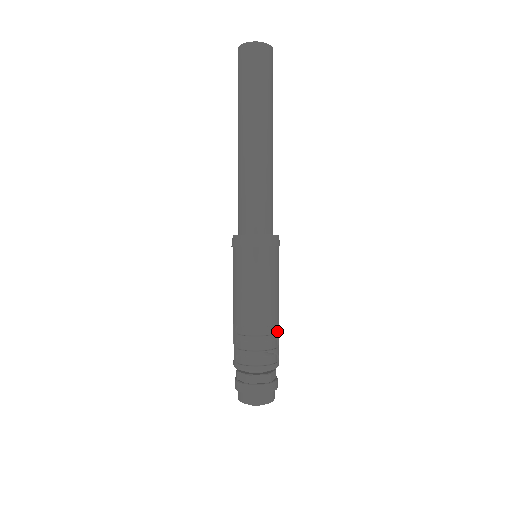
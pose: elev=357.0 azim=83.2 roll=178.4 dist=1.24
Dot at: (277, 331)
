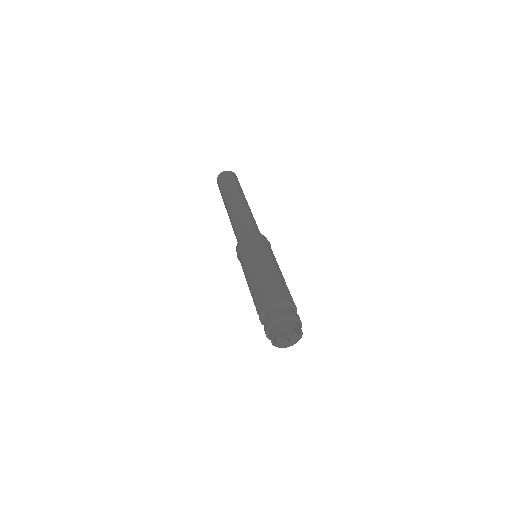
Dot at: occluded
